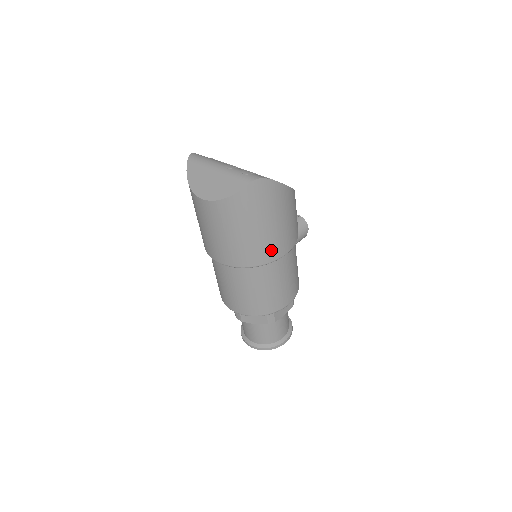
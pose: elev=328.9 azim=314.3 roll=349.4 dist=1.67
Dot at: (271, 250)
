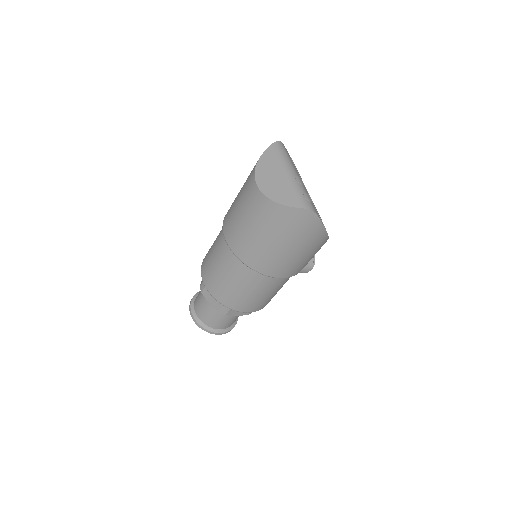
Dot at: (272, 266)
